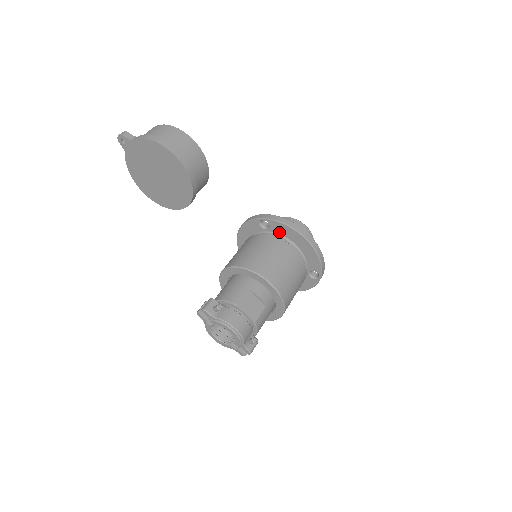
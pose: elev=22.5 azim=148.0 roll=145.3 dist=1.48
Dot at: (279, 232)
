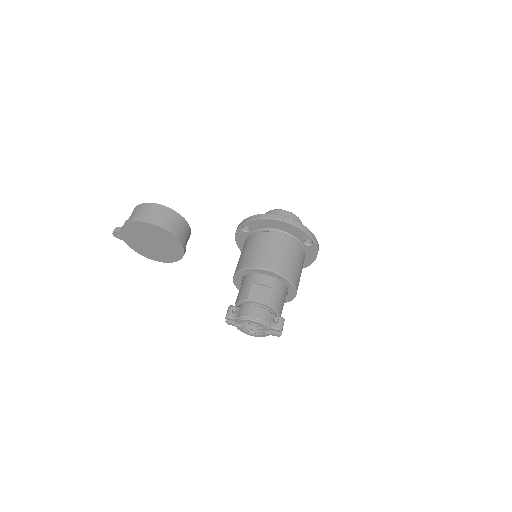
Dot at: (258, 228)
